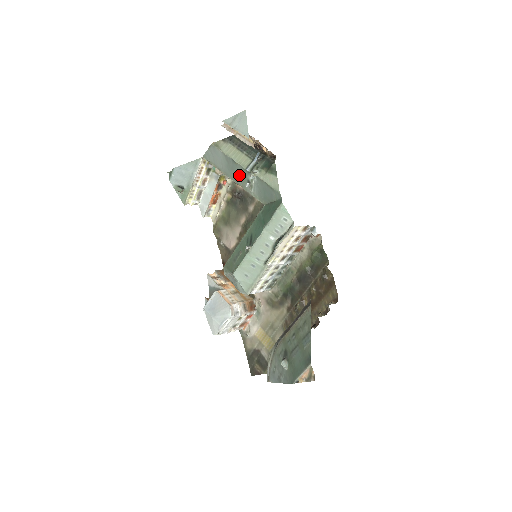
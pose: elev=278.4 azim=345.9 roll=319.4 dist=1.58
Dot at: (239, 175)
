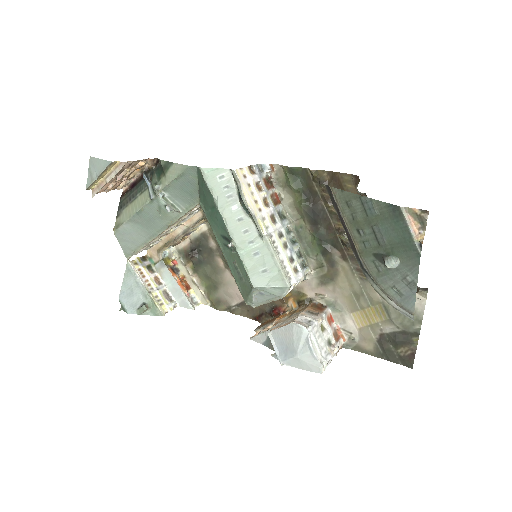
Dot at: (156, 217)
